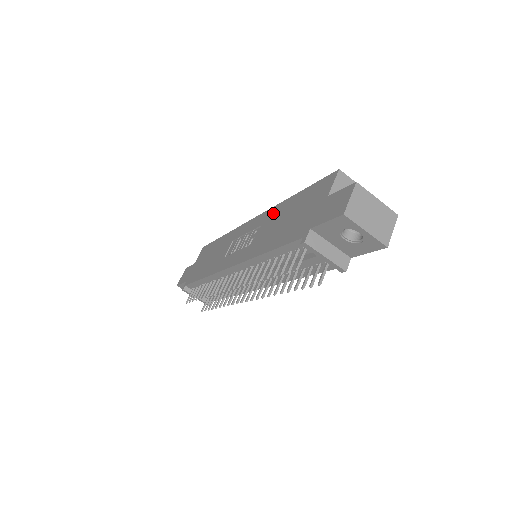
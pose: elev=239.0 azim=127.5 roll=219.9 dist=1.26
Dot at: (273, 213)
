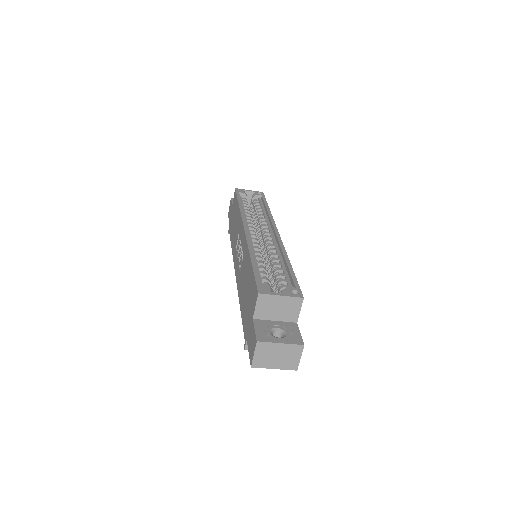
Dot at: (246, 256)
